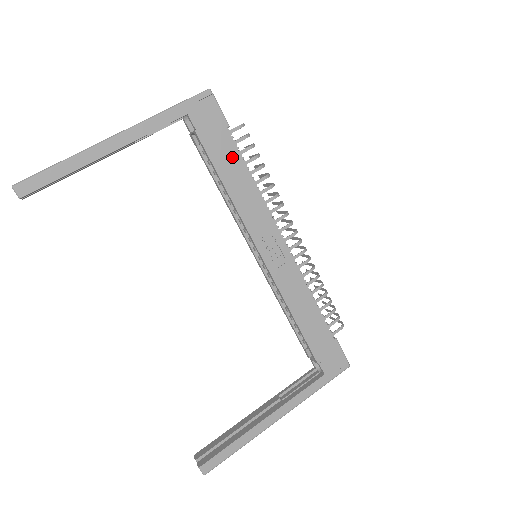
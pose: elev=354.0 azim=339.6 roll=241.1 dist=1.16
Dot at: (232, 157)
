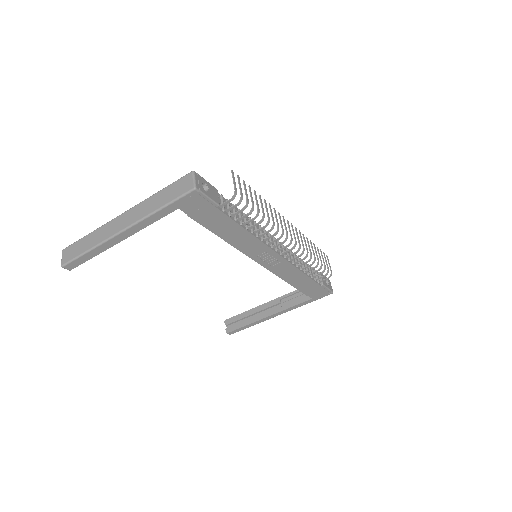
Dot at: (225, 223)
